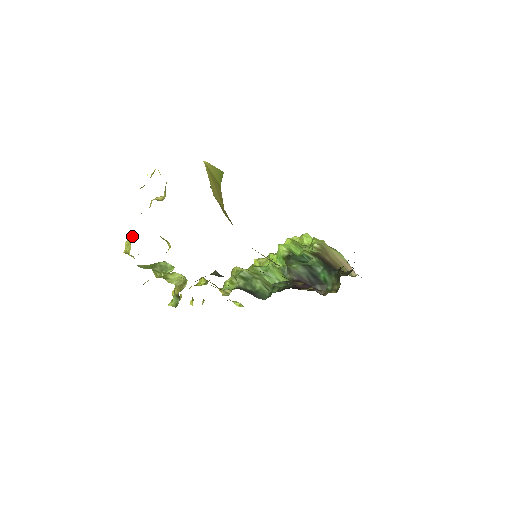
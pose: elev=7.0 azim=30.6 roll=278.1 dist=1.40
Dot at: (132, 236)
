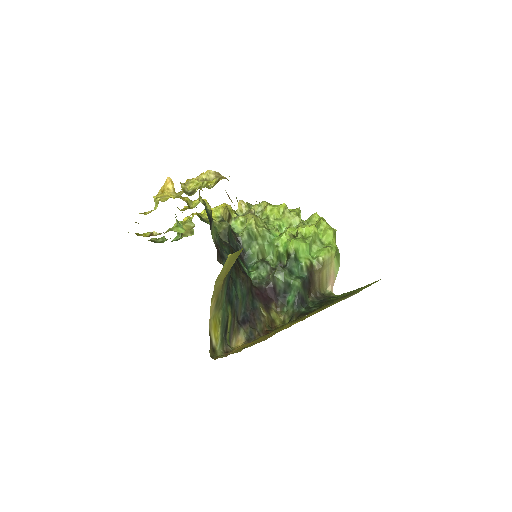
Dot at: (170, 185)
